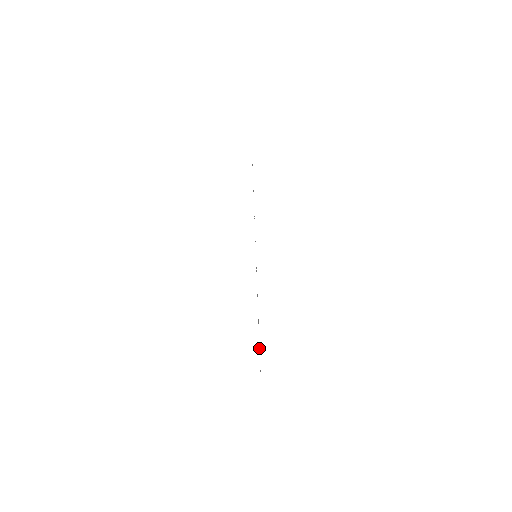
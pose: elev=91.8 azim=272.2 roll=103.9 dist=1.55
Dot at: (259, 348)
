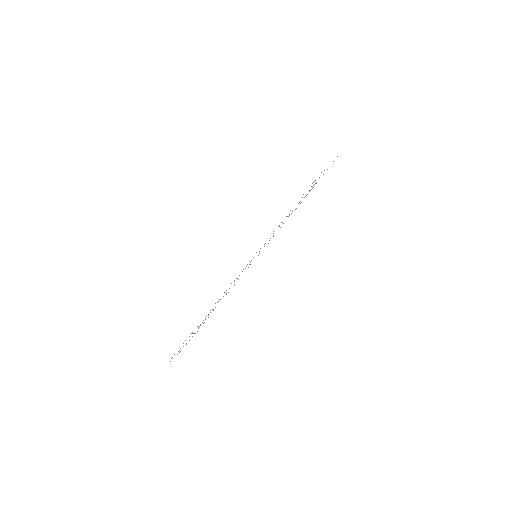
Dot at: occluded
